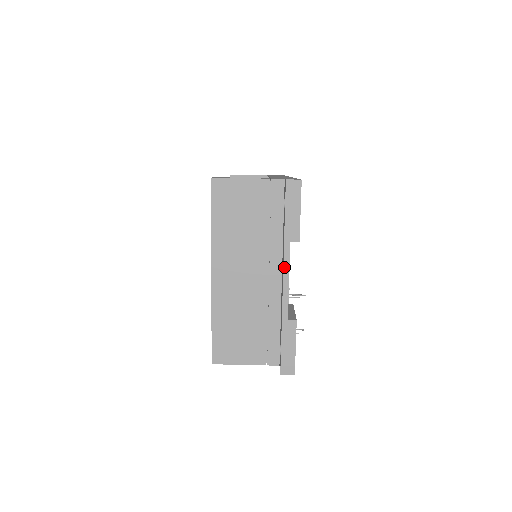
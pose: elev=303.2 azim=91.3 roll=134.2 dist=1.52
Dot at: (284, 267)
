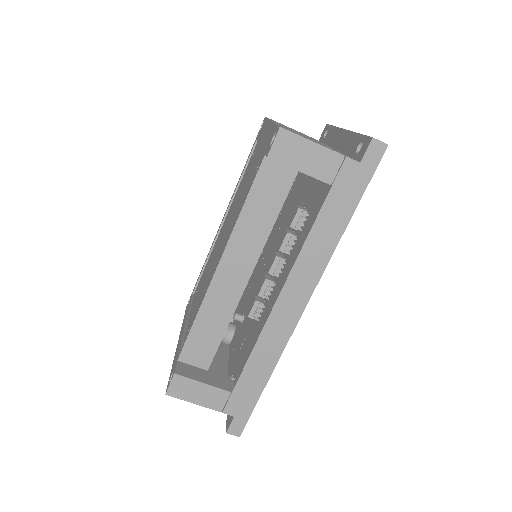
Dot at: occluded
